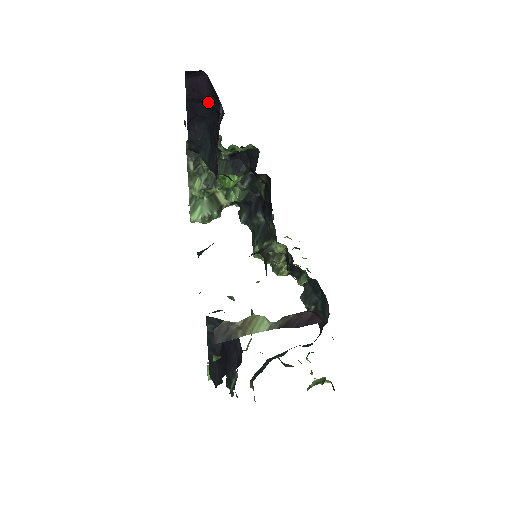
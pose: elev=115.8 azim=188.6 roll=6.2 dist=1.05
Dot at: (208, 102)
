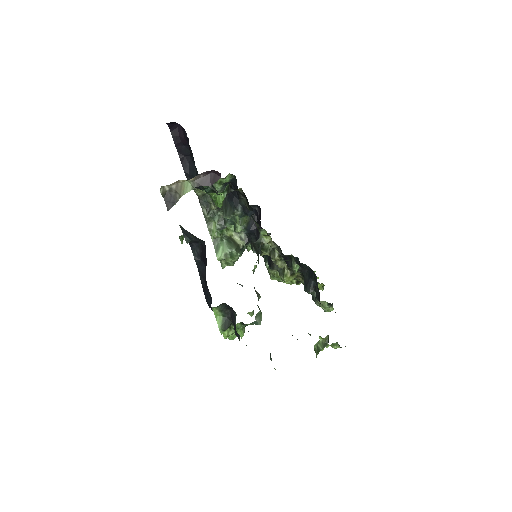
Dot at: (186, 142)
